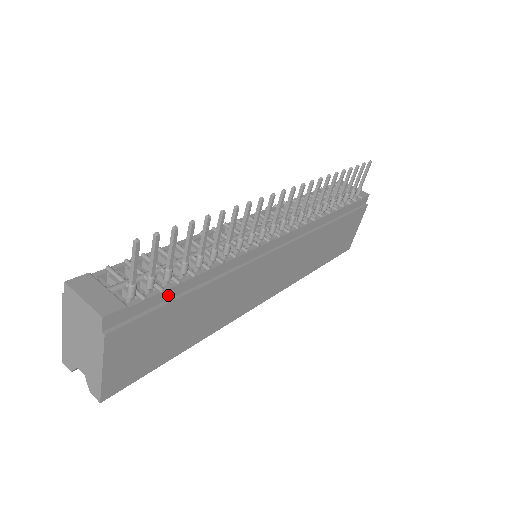
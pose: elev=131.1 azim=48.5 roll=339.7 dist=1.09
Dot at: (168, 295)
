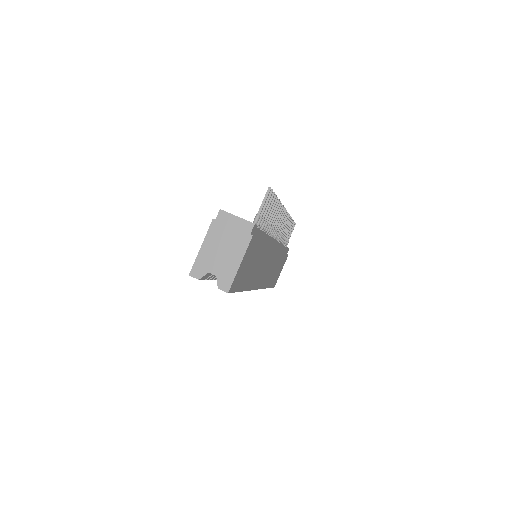
Dot at: (260, 235)
